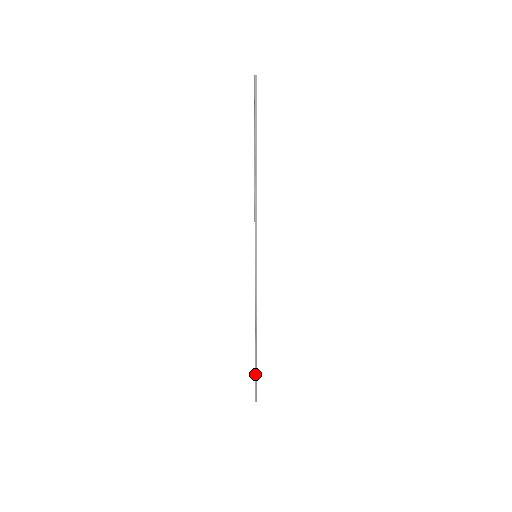
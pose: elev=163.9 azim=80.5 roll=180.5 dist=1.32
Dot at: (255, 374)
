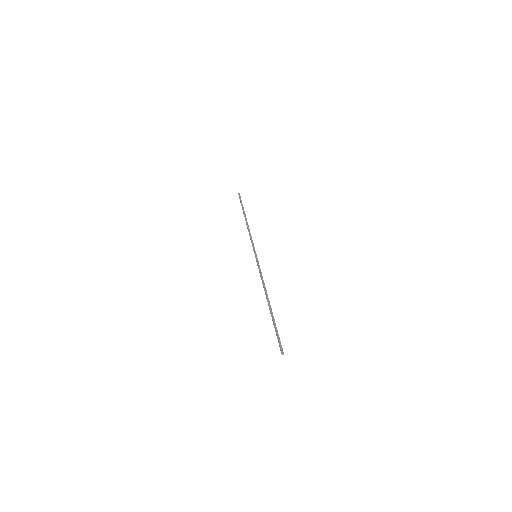
Dot at: occluded
